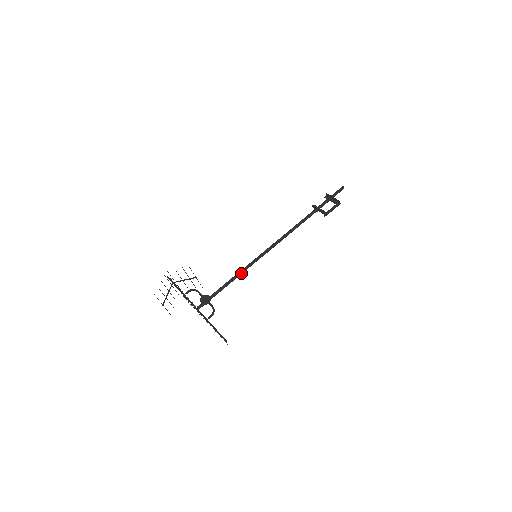
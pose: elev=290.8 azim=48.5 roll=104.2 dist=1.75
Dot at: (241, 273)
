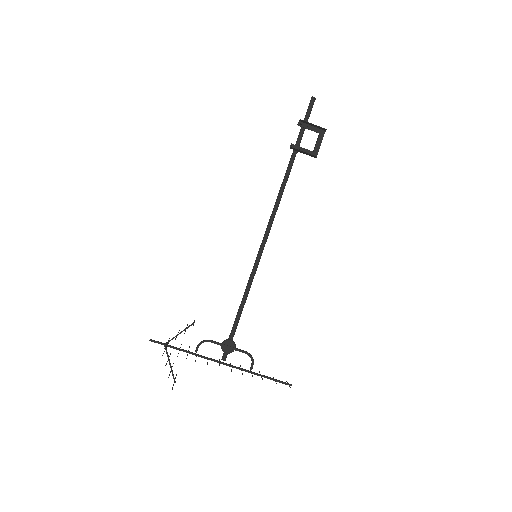
Dot at: occluded
